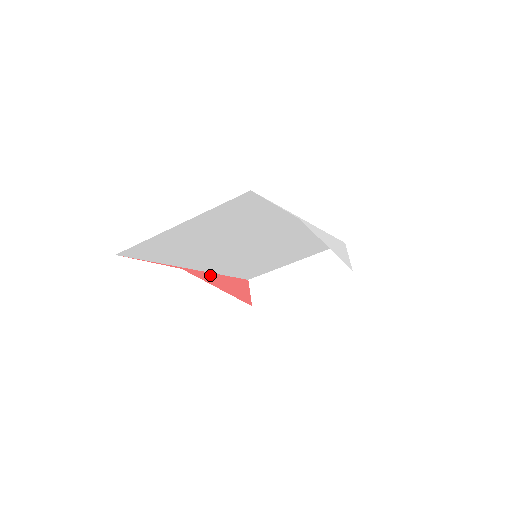
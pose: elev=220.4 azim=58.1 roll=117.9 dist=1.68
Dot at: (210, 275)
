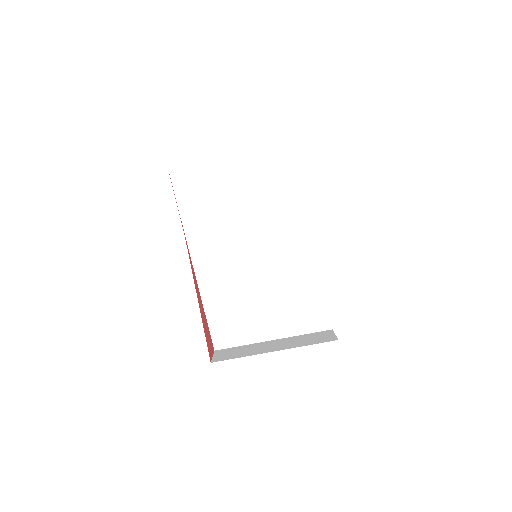
Dot at: (196, 280)
